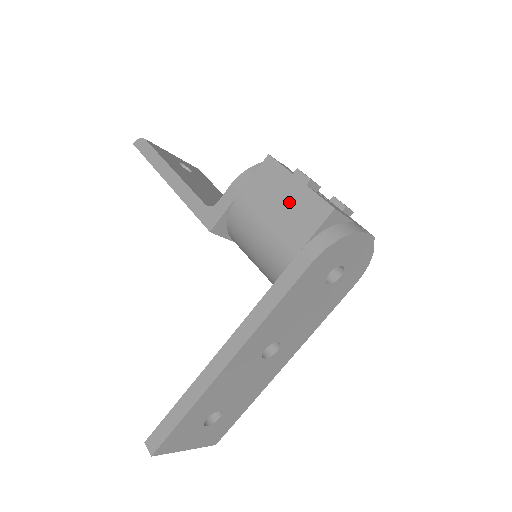
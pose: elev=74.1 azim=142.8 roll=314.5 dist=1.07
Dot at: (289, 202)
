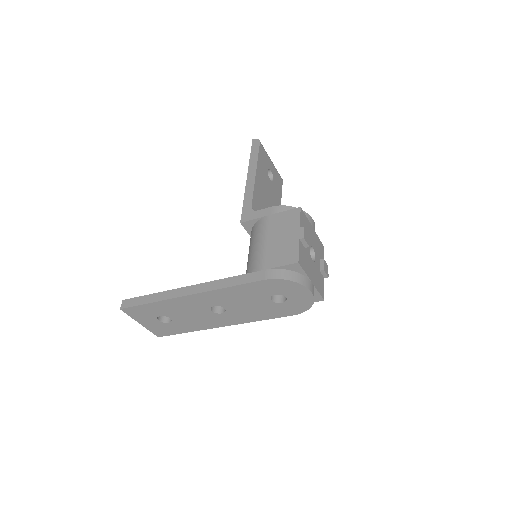
Dot at: (285, 241)
